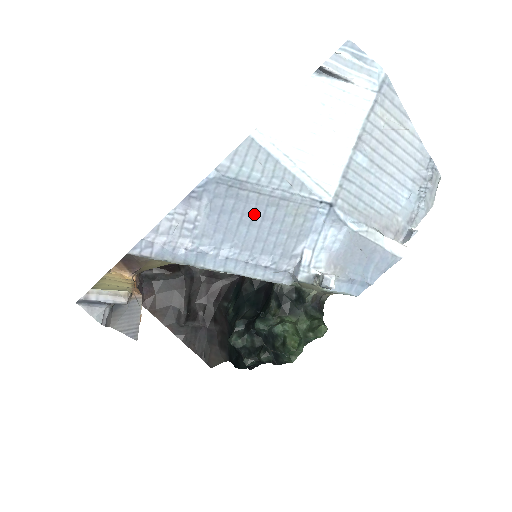
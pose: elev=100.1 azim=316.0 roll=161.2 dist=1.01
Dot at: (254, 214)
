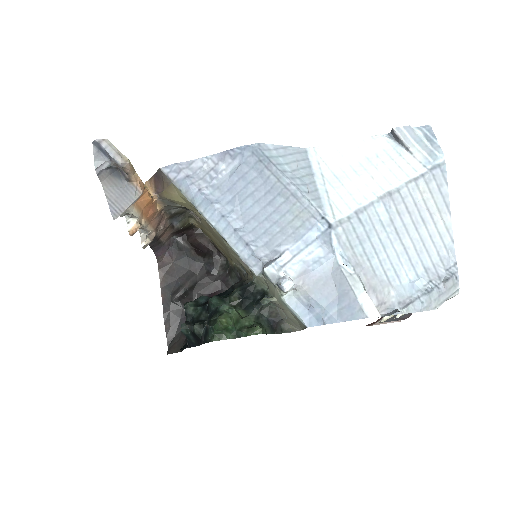
Dot at: (265, 195)
